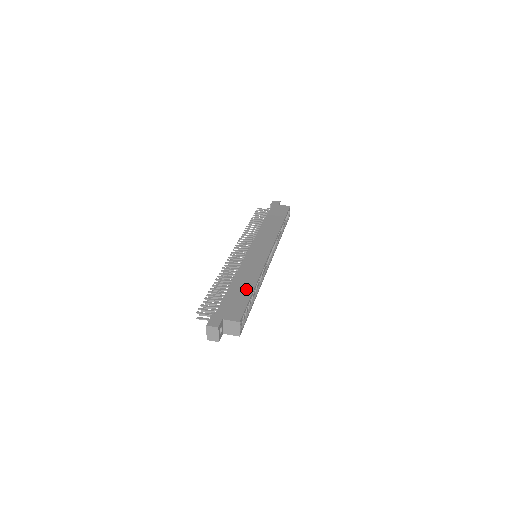
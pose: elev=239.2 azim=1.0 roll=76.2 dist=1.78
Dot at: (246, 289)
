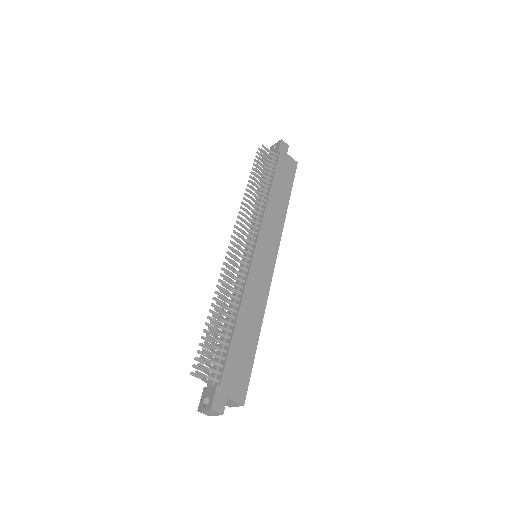
Dot at: (251, 339)
